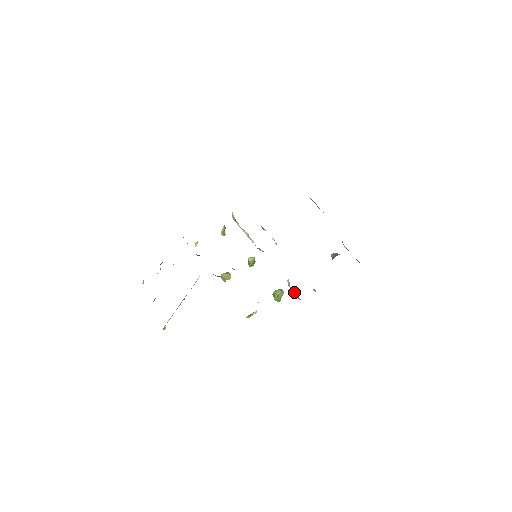
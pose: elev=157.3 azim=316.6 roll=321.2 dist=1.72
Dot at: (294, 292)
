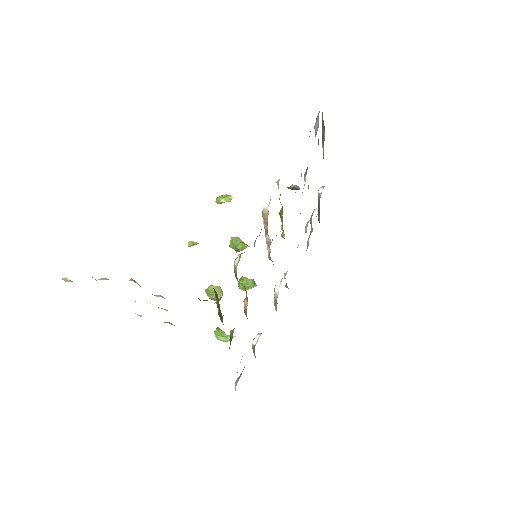
Dot at: (276, 304)
